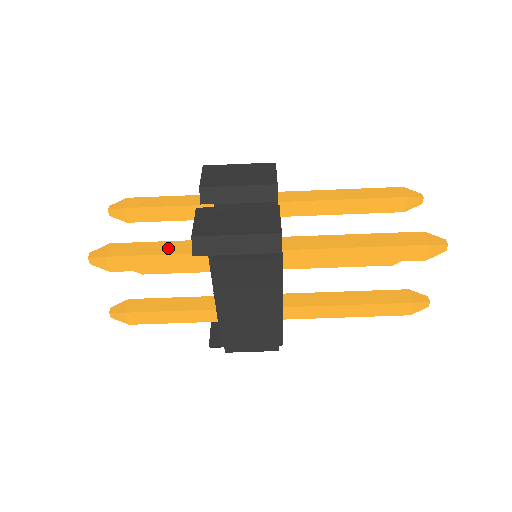
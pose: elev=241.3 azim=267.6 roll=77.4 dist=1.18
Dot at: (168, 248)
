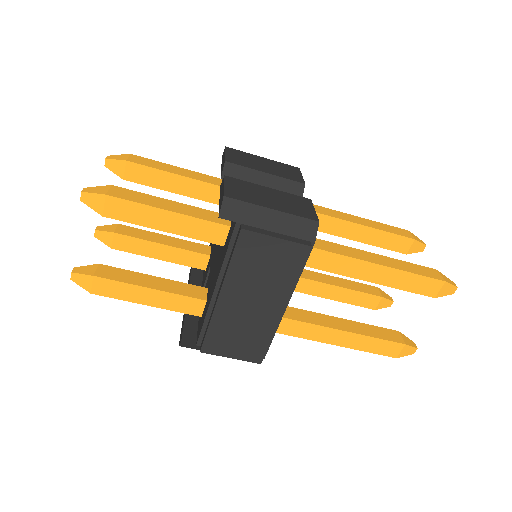
Dot at: (181, 208)
